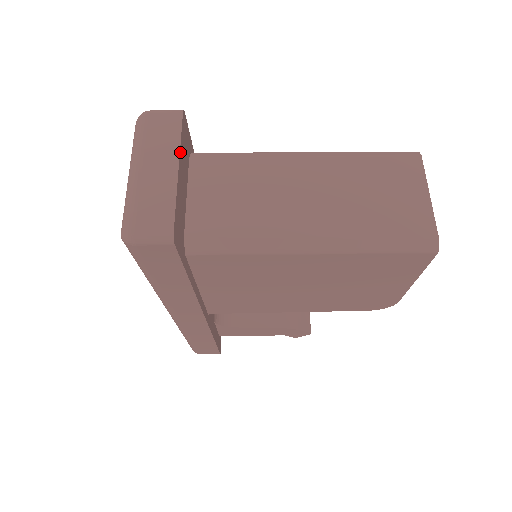
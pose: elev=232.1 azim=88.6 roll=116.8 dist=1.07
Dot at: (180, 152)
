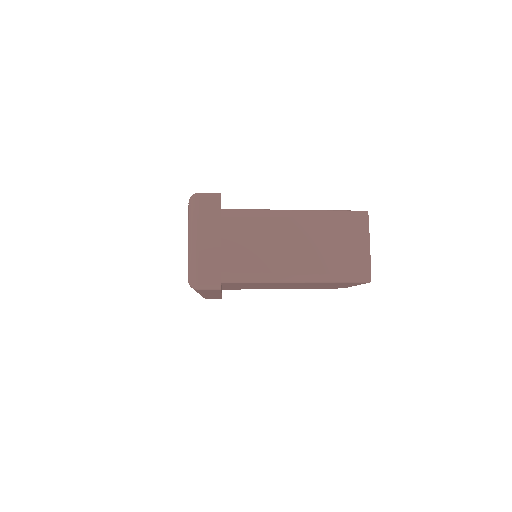
Dot at: occluded
